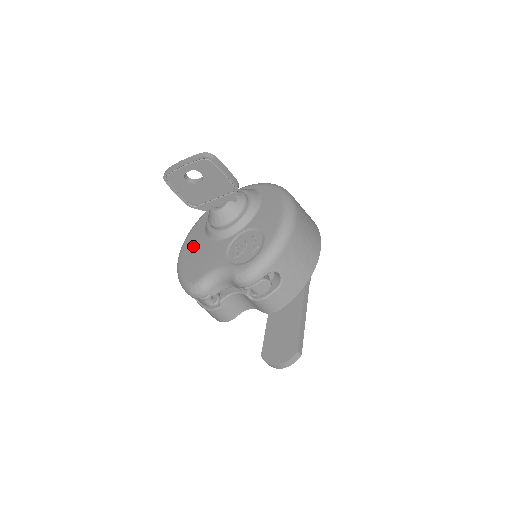
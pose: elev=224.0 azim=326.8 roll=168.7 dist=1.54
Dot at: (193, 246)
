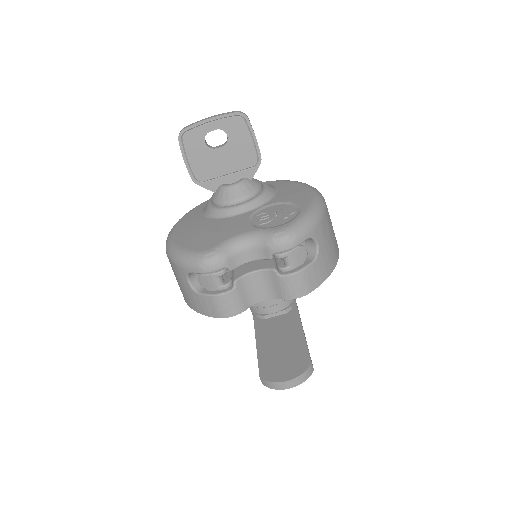
Dot at: (191, 227)
